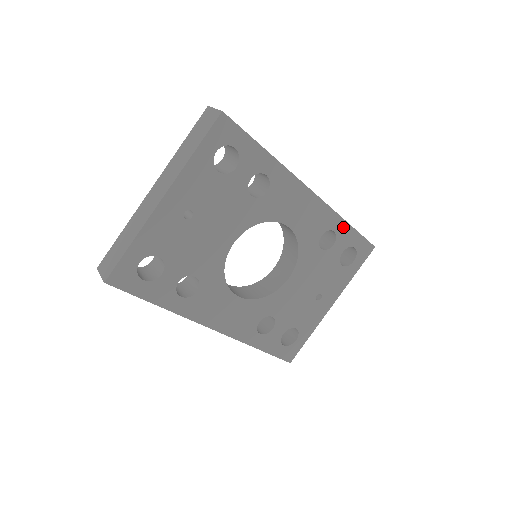
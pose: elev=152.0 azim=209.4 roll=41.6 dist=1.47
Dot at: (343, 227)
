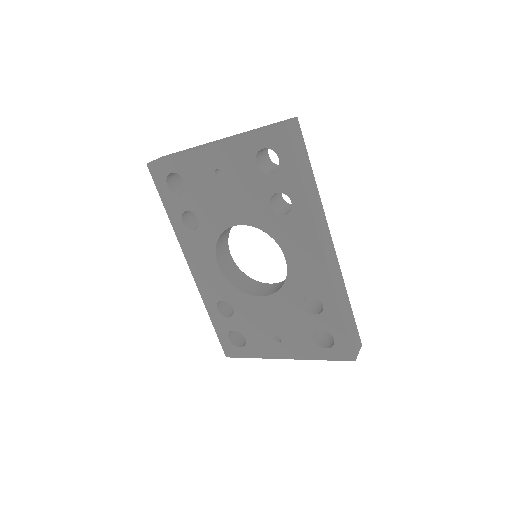
Dot at: (334, 311)
